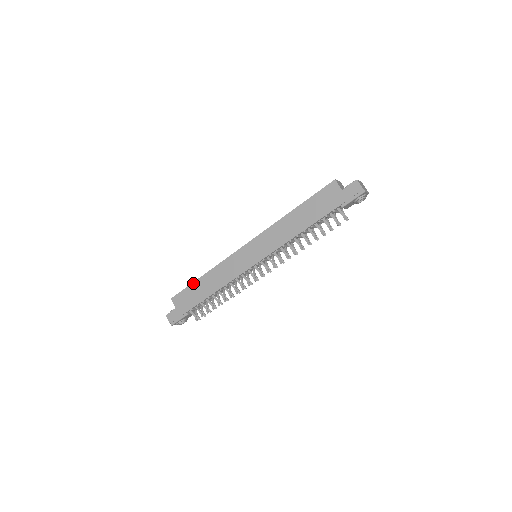
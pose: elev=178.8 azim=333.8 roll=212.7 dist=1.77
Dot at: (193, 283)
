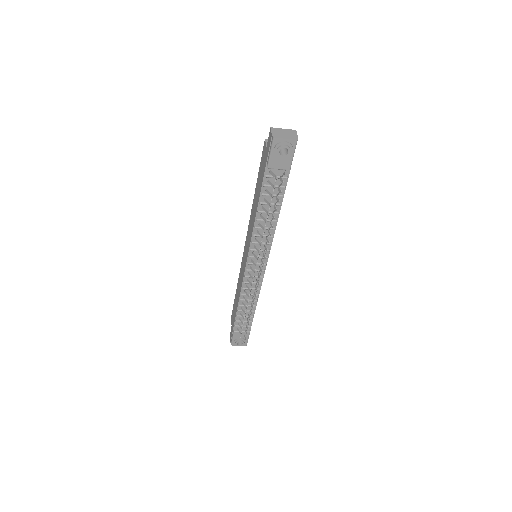
Dot at: (235, 297)
